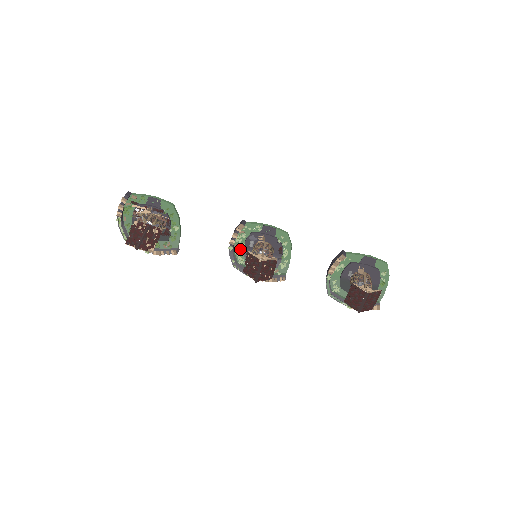
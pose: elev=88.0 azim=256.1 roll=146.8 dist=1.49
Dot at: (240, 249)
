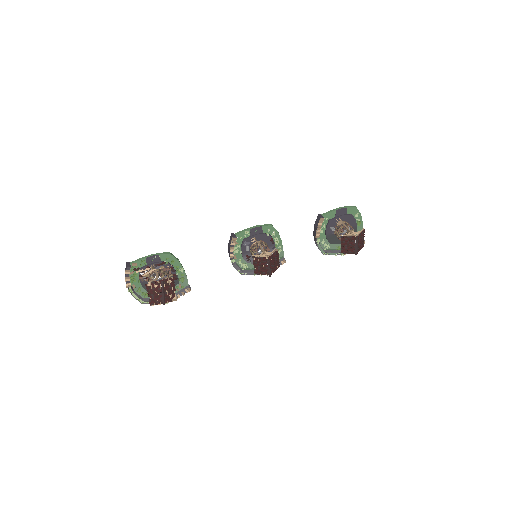
Dot at: (239, 258)
